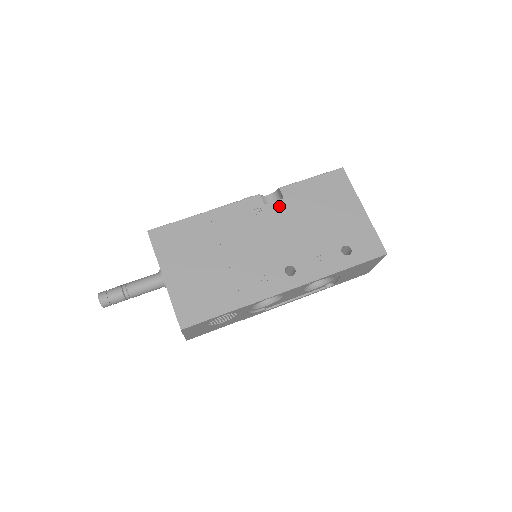
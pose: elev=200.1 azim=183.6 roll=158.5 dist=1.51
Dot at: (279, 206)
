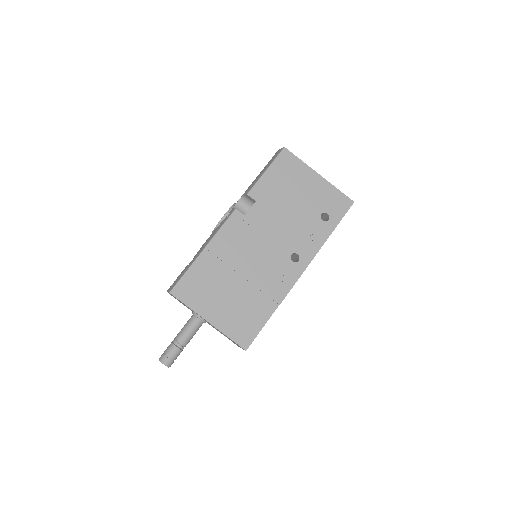
Dot at: (256, 210)
